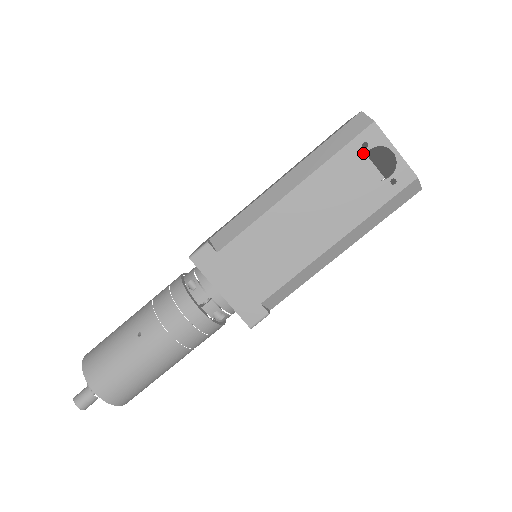
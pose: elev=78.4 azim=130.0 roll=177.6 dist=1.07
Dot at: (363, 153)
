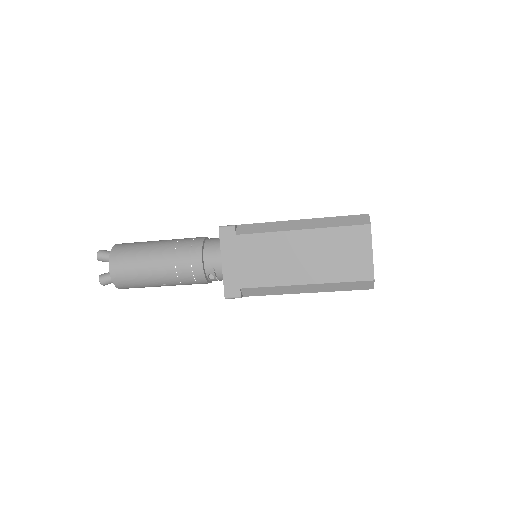
Dot at: occluded
